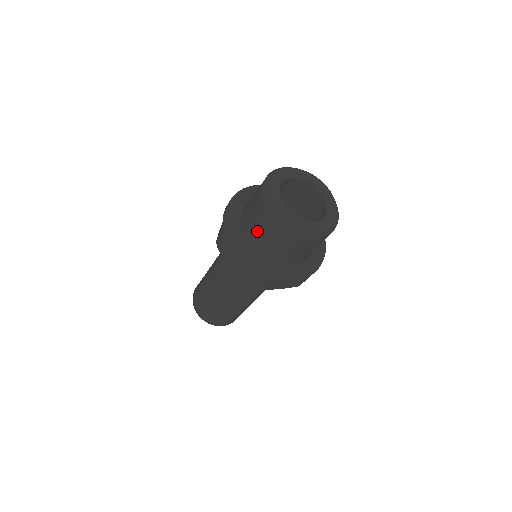
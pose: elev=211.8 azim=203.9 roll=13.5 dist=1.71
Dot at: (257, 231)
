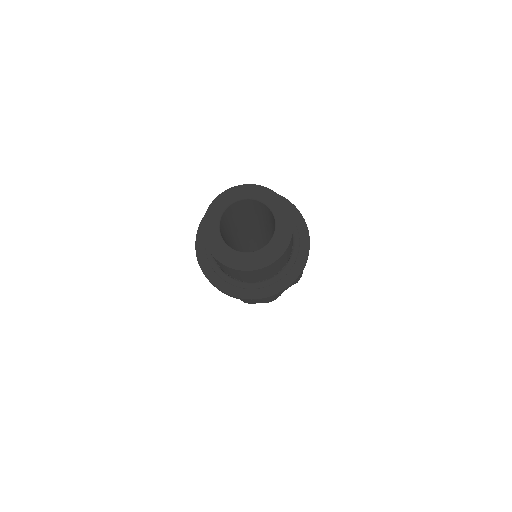
Dot at: occluded
